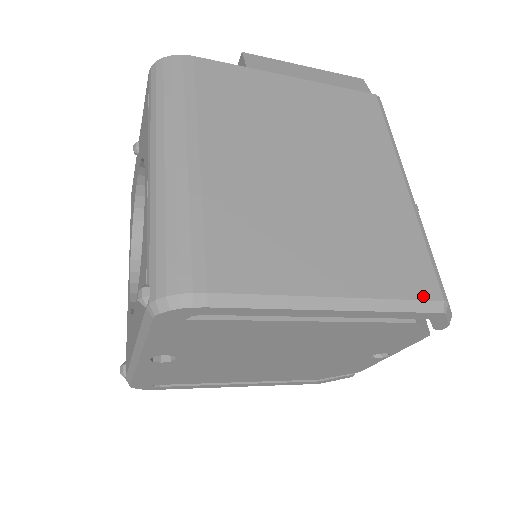
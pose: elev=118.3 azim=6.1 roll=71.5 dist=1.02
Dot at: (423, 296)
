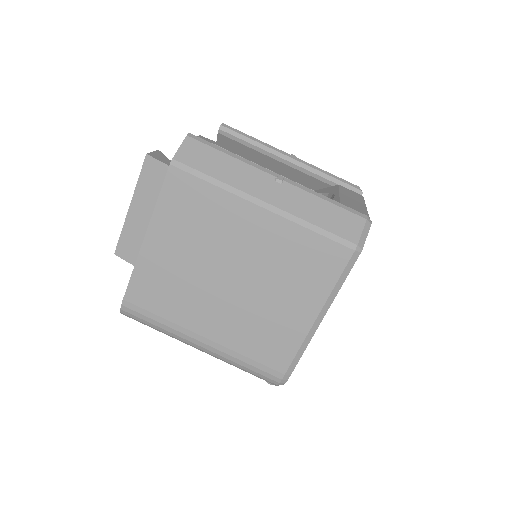
Dot at: (344, 264)
